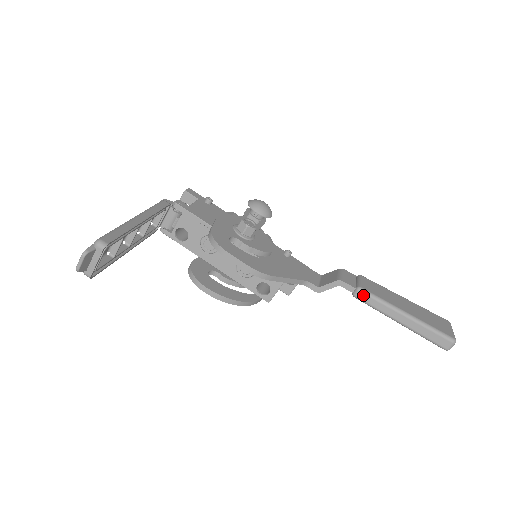
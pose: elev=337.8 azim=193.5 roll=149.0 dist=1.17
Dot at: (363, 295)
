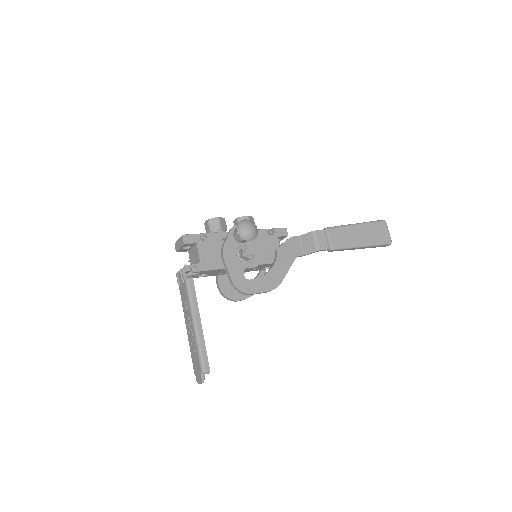
Dot at: occluded
